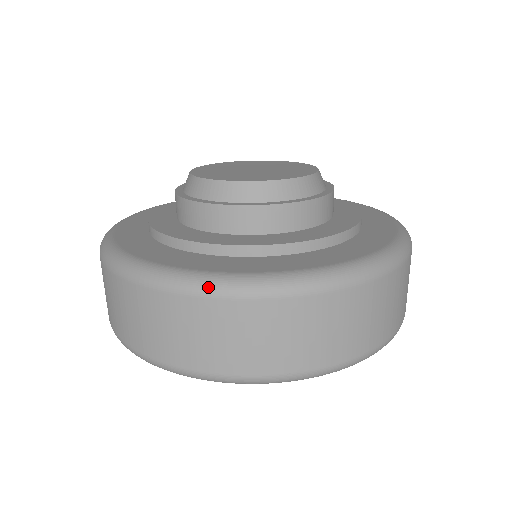
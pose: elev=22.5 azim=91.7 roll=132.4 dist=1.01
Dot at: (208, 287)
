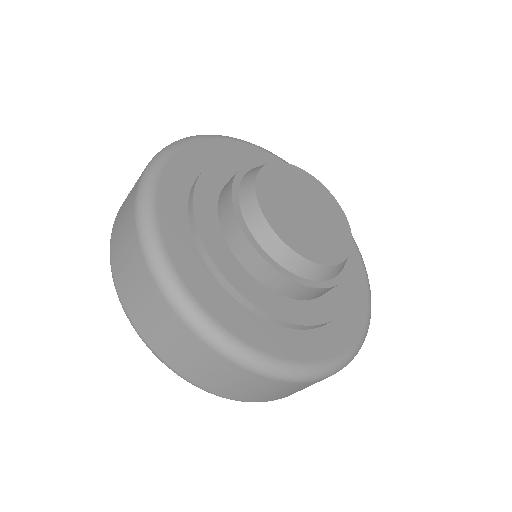
Dot at: (259, 368)
